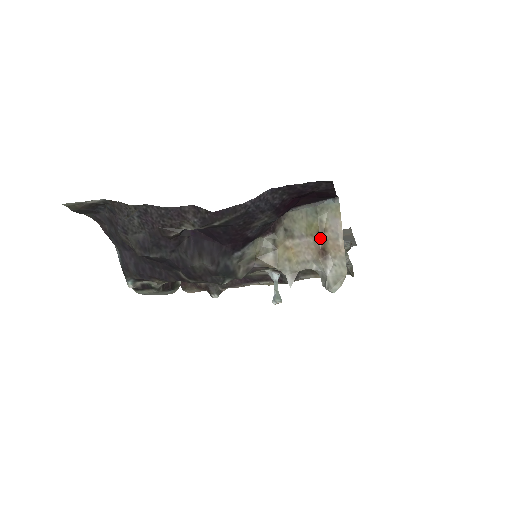
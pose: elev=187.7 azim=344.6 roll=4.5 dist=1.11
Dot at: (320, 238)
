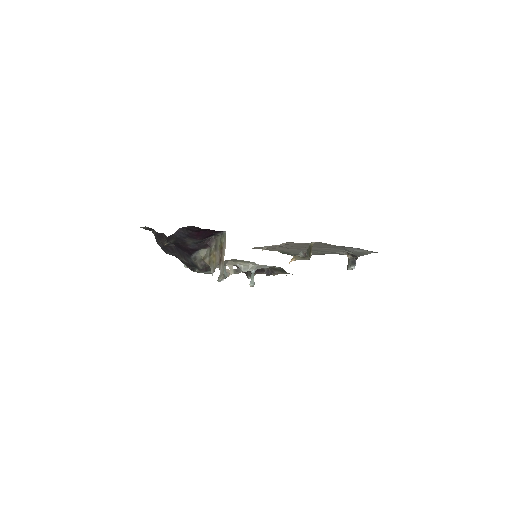
Dot at: (221, 252)
